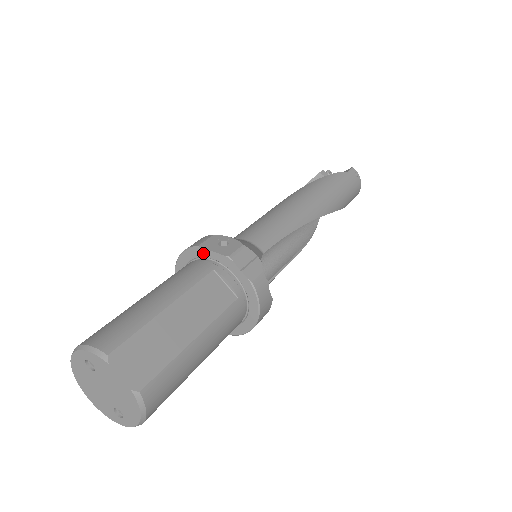
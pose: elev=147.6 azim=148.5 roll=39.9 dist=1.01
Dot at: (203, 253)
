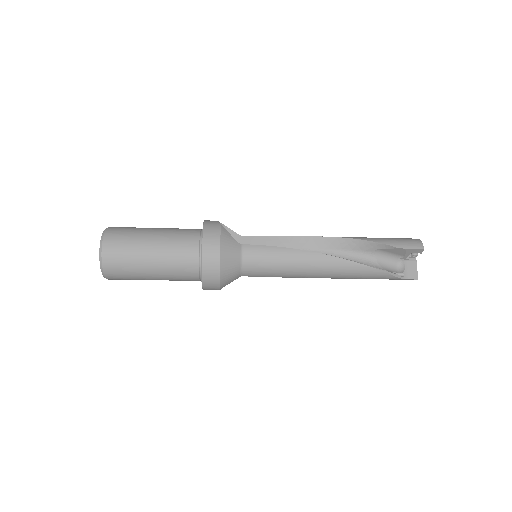
Dot at: occluded
